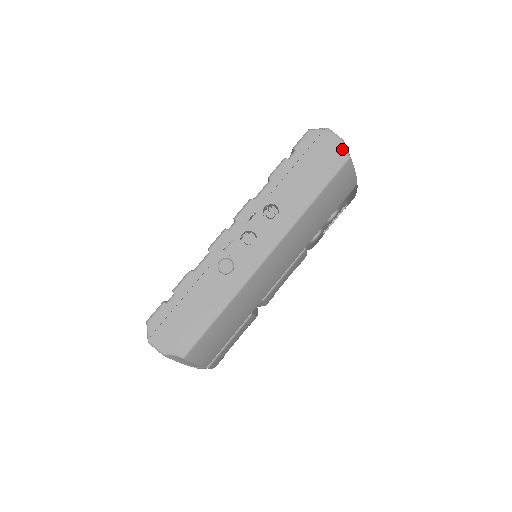
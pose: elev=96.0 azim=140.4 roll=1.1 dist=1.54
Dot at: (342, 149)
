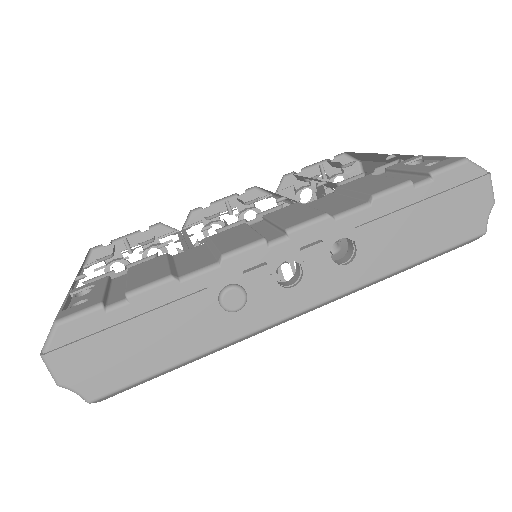
Dot at: (486, 216)
